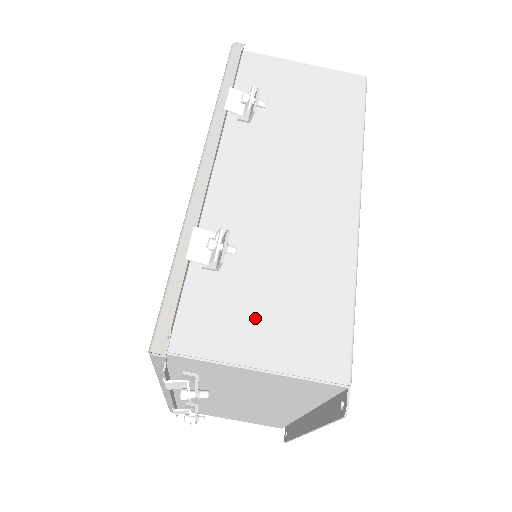
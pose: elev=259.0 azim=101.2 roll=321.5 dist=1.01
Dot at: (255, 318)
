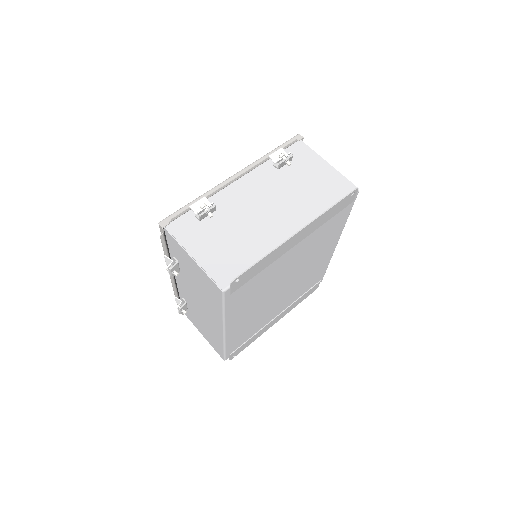
Dot at: occluded
